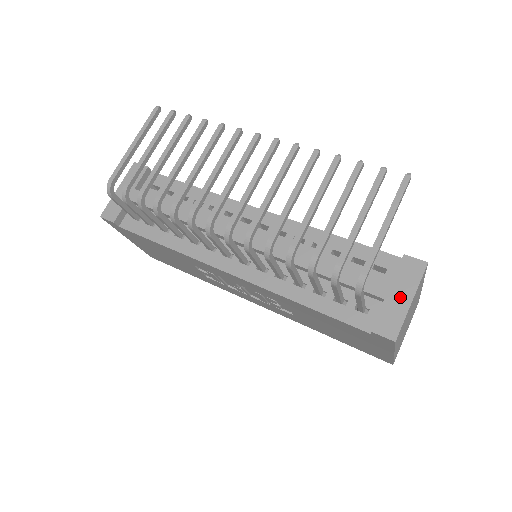
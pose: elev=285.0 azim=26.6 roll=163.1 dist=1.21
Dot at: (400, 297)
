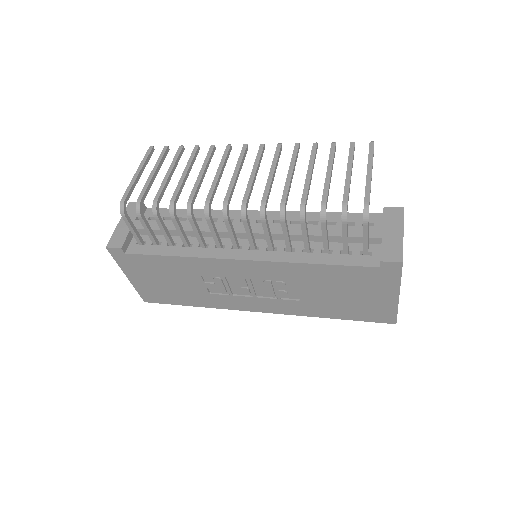
Dot at: (393, 233)
